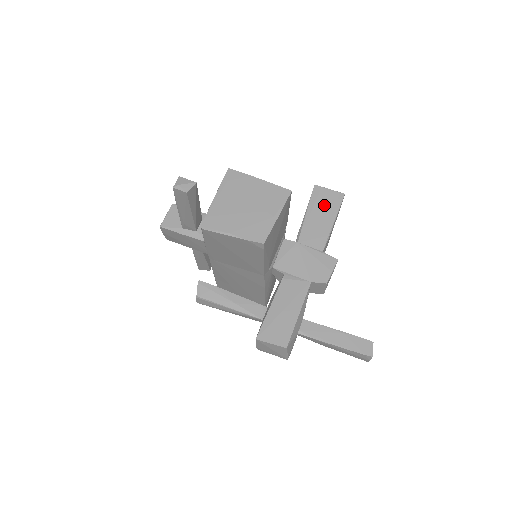
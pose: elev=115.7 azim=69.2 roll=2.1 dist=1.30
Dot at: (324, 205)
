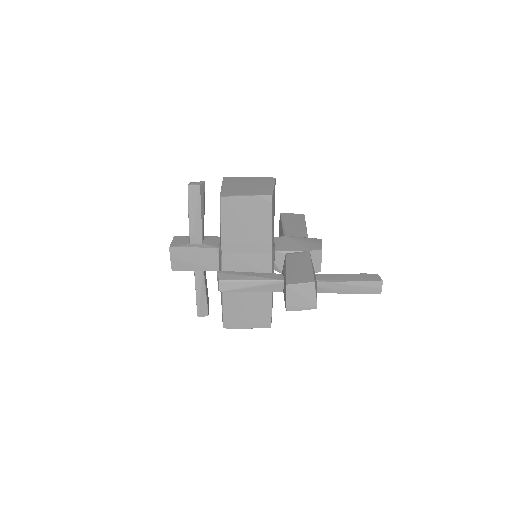
Dot at: (293, 219)
